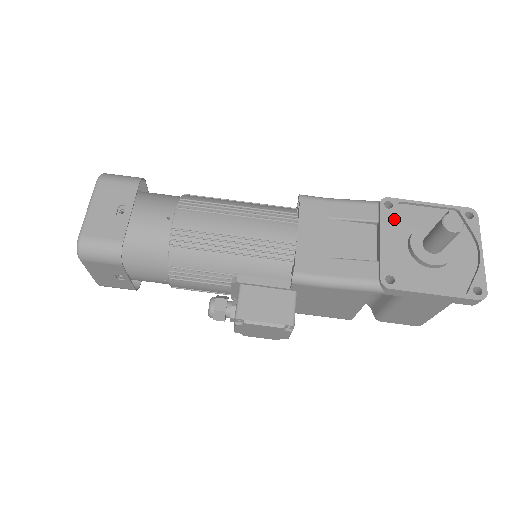
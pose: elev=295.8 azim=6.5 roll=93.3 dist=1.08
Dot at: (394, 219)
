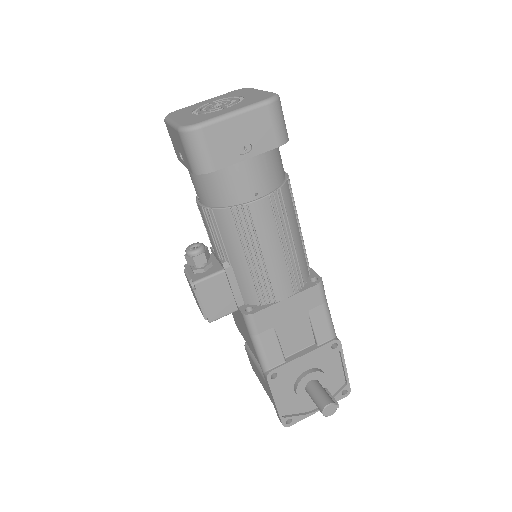
Dot at: (324, 353)
